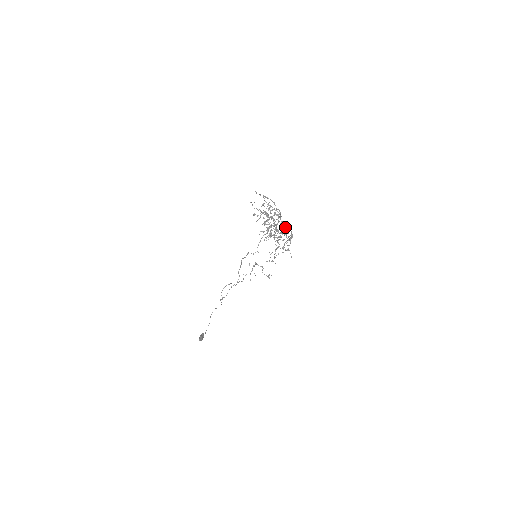
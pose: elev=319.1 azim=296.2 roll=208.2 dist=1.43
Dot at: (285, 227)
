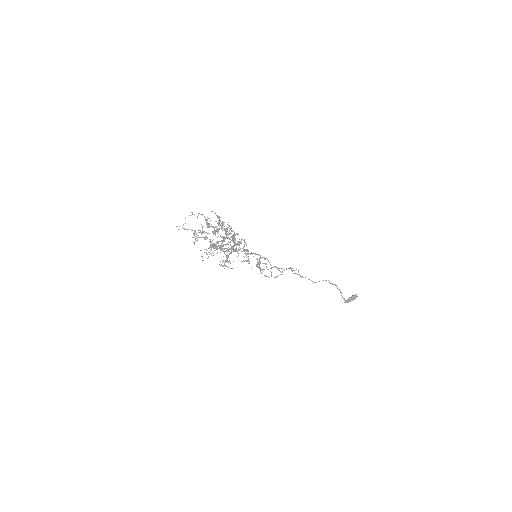
Dot at: (221, 243)
